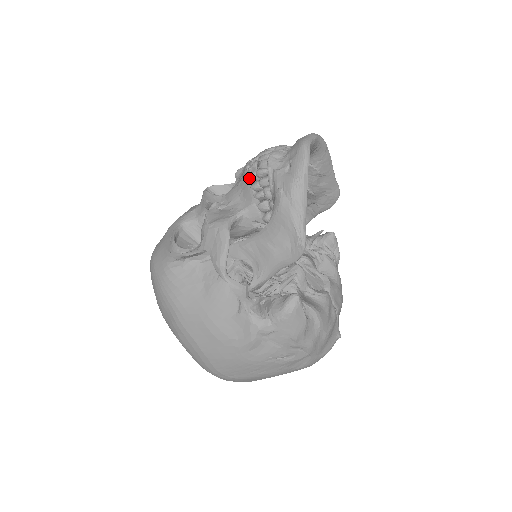
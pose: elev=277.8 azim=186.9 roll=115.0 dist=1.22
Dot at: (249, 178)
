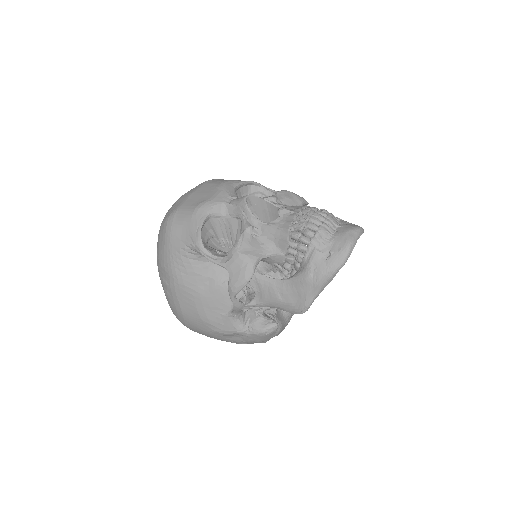
Dot at: (291, 236)
